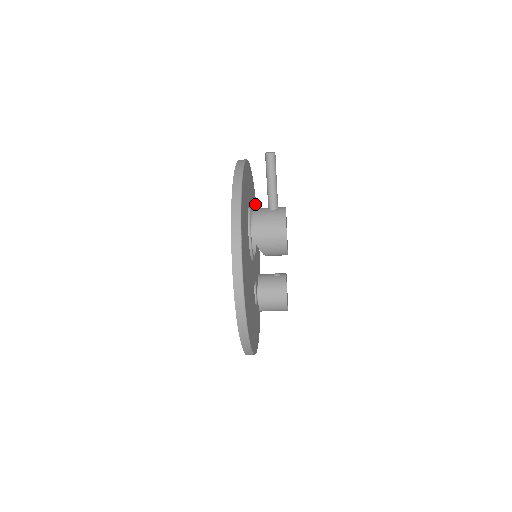
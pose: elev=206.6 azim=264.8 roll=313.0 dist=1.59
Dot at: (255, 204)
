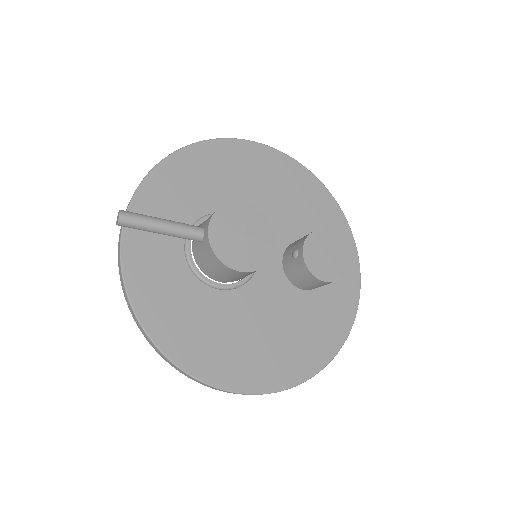
Dot at: (219, 150)
